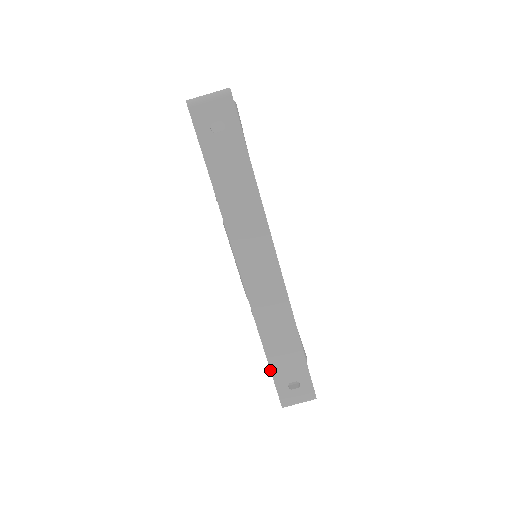
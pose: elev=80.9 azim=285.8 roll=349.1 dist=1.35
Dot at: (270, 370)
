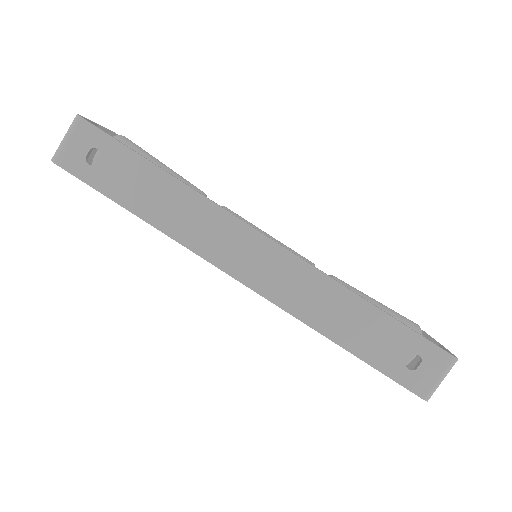
Dot at: occluded
